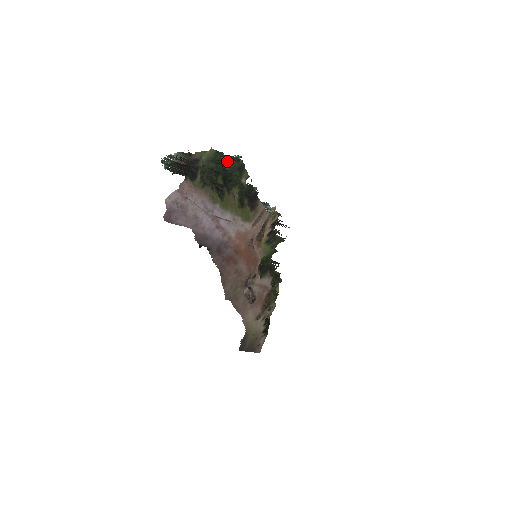
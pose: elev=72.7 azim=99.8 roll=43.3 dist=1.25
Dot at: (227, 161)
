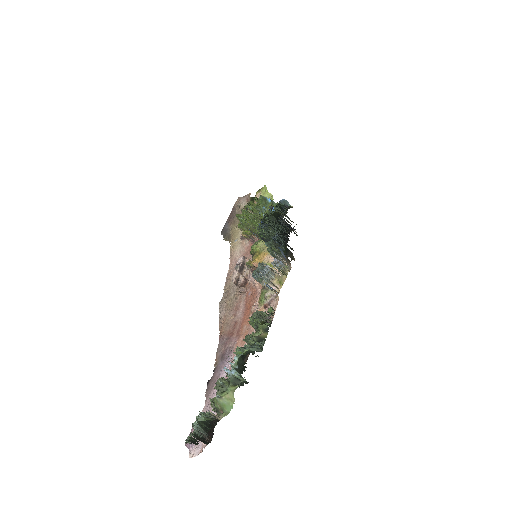
Dot at: (247, 350)
